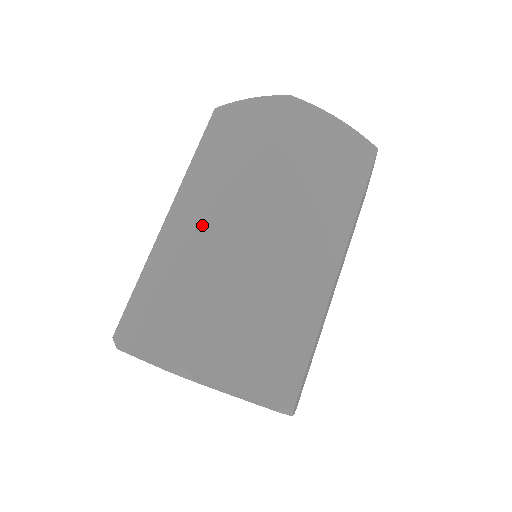
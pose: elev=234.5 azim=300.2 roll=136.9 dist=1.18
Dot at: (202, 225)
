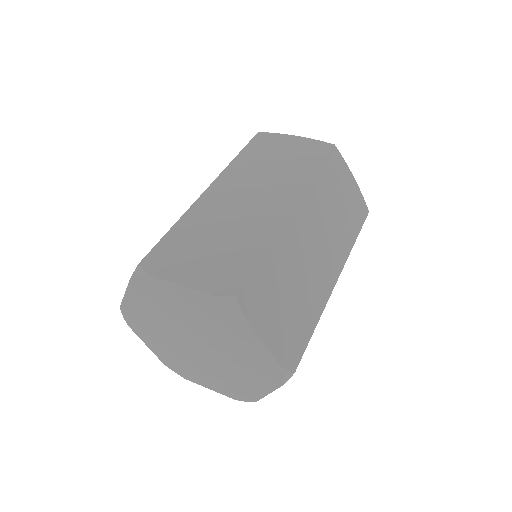
Dot at: (251, 202)
